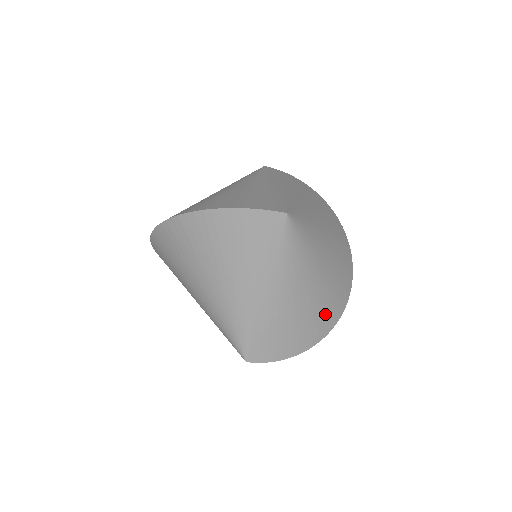
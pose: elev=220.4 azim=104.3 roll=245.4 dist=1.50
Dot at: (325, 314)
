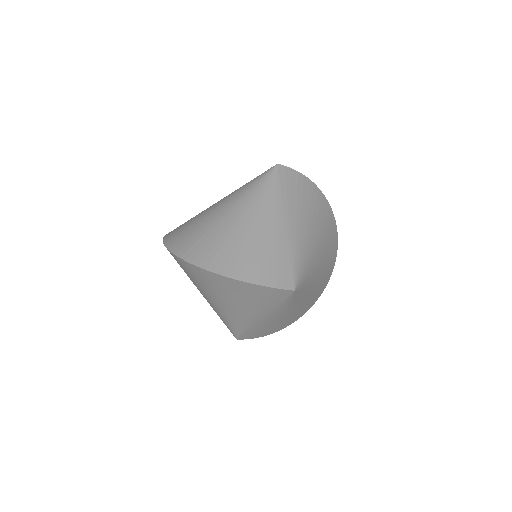
Dot at: (304, 310)
